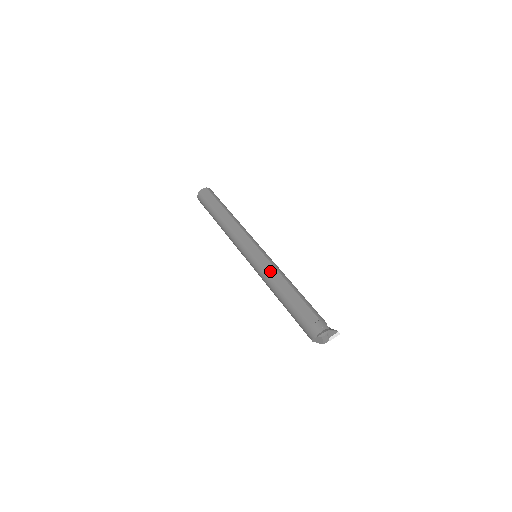
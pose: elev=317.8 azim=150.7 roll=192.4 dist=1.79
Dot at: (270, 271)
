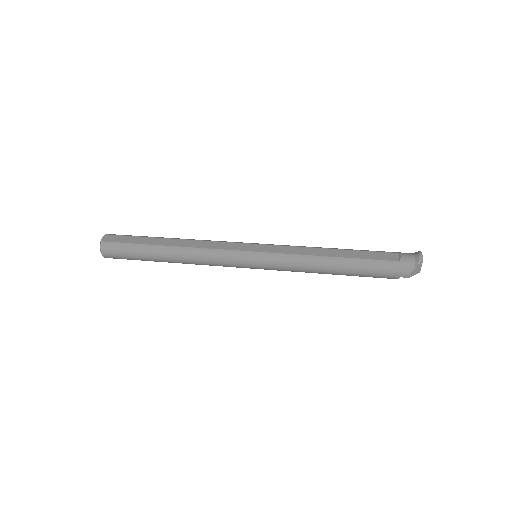
Dot at: (299, 252)
